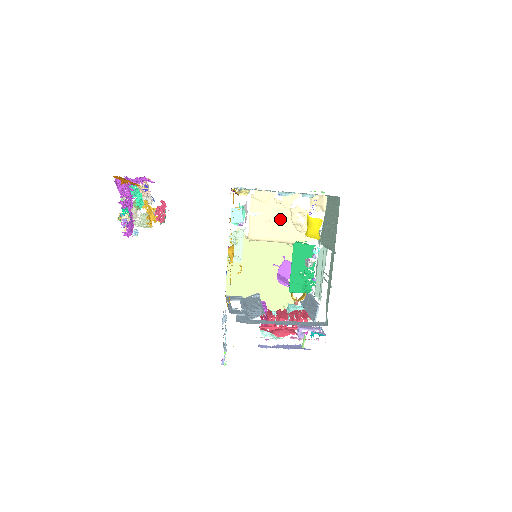
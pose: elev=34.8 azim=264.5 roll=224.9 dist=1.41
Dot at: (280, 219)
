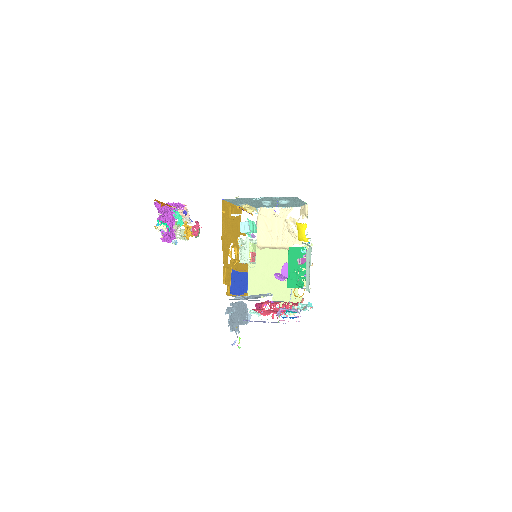
Dot at: (279, 229)
